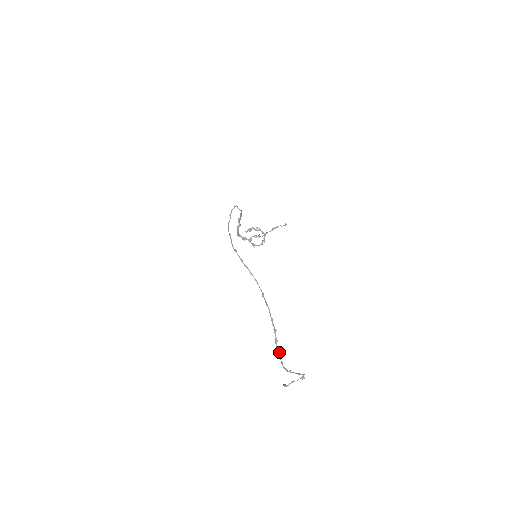
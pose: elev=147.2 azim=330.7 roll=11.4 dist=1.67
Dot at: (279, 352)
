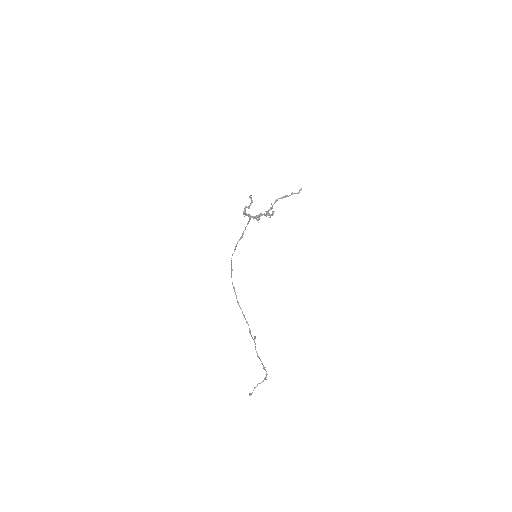
Dot at: (255, 343)
